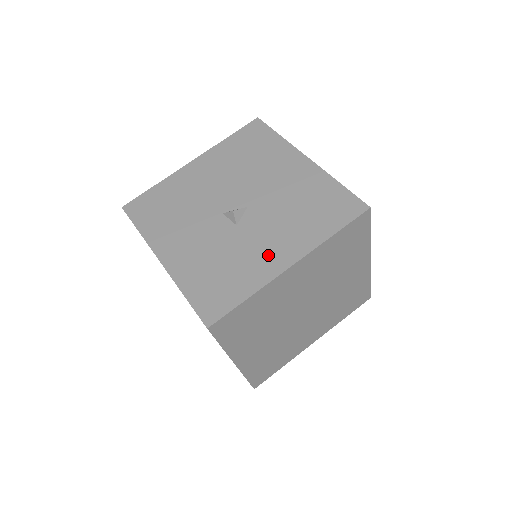
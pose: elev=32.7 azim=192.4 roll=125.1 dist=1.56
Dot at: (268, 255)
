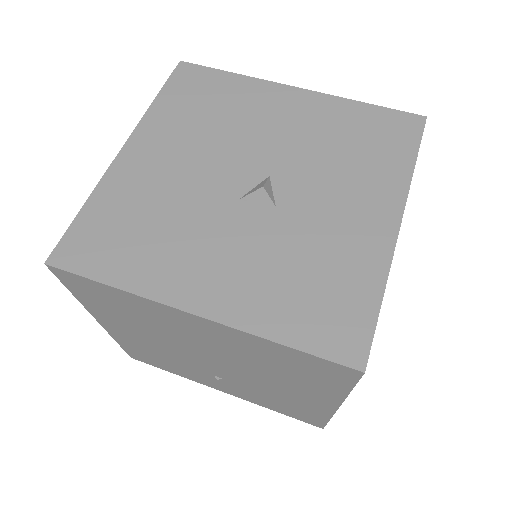
Dot at: (357, 225)
